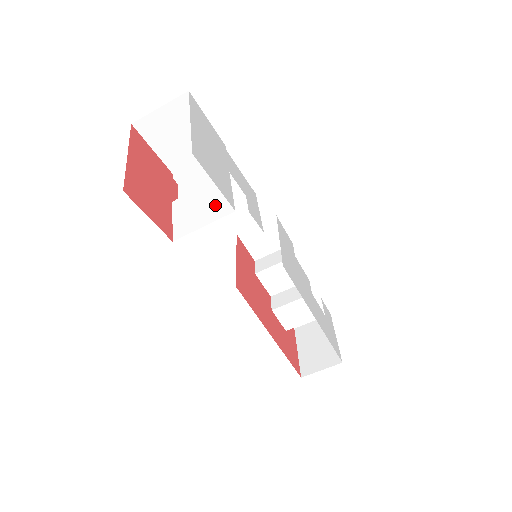
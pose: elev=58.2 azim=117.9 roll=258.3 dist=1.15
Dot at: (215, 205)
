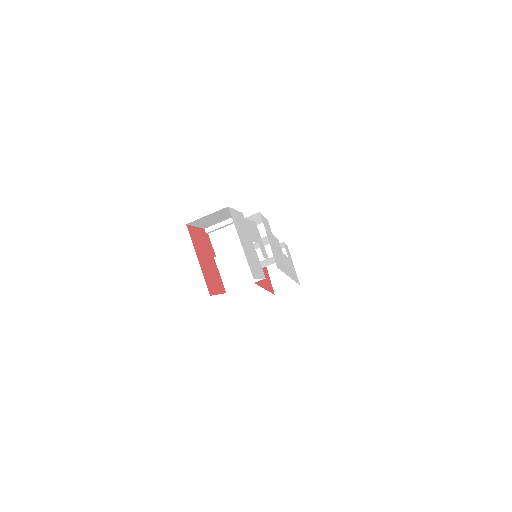
Dot at: (250, 270)
